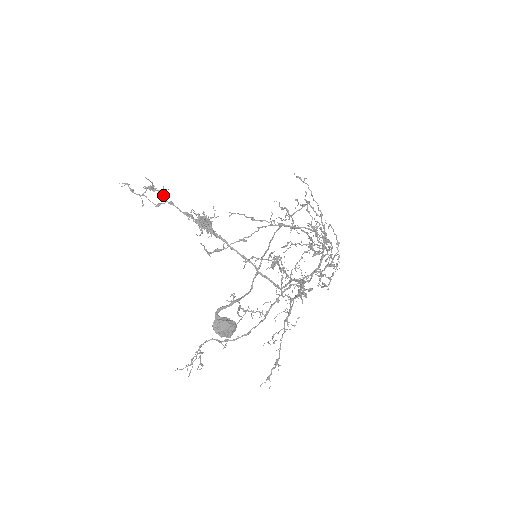
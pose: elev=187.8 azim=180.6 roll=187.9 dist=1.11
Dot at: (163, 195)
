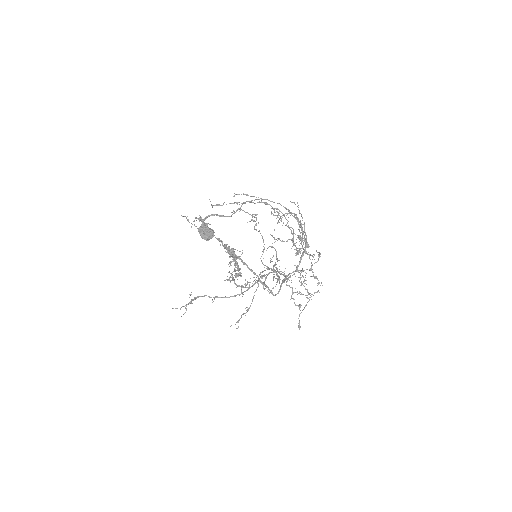
Dot at: occluded
